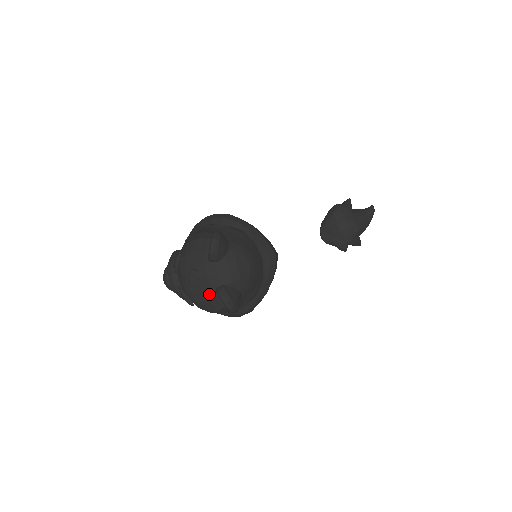
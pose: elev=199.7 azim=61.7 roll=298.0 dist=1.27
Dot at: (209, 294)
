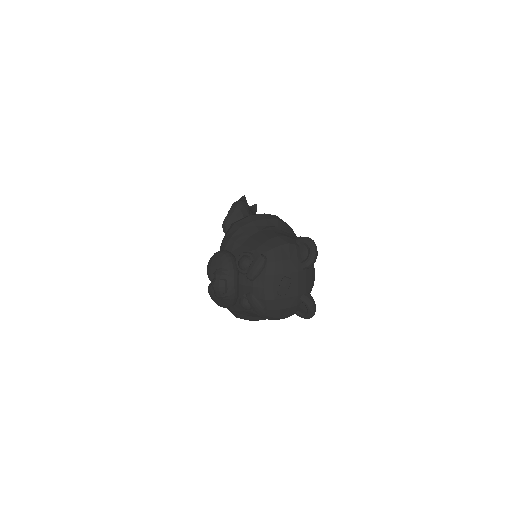
Dot at: (293, 302)
